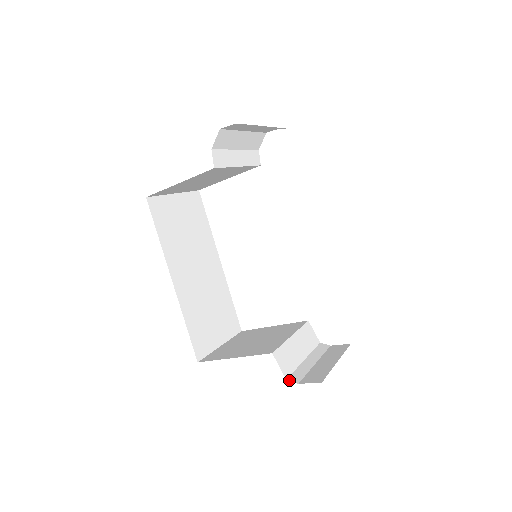
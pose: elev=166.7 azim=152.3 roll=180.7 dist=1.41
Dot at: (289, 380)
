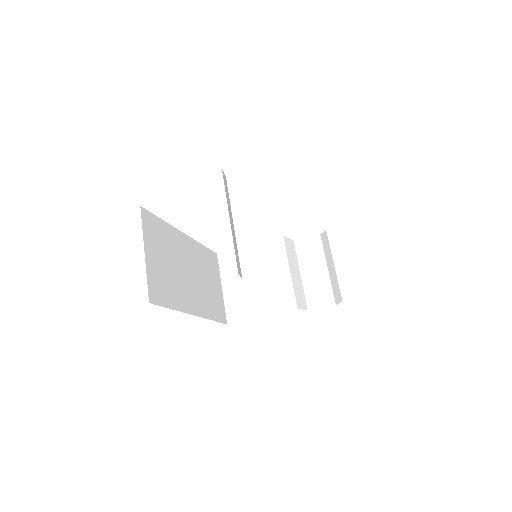
Dot at: occluded
